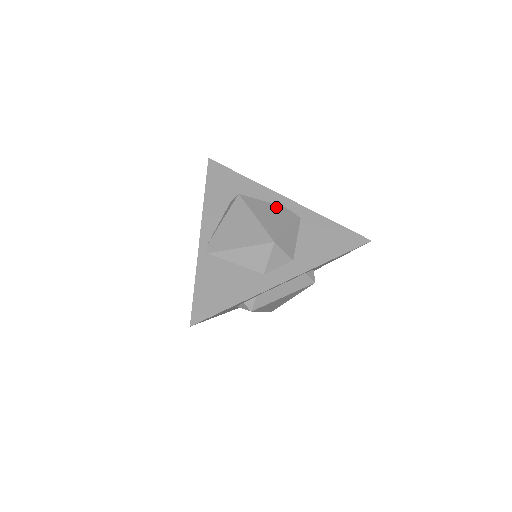
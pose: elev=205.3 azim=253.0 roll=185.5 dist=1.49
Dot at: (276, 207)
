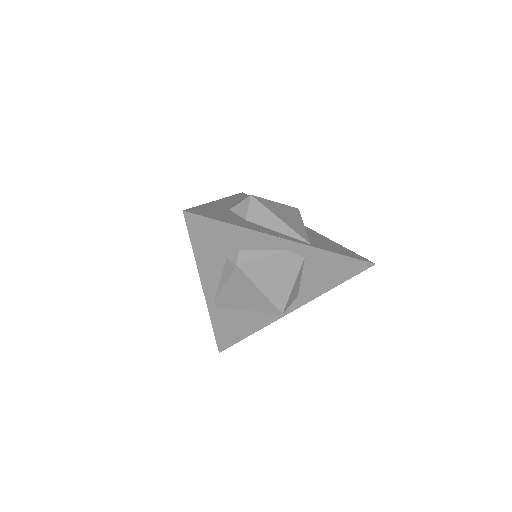
Dot at: (278, 259)
